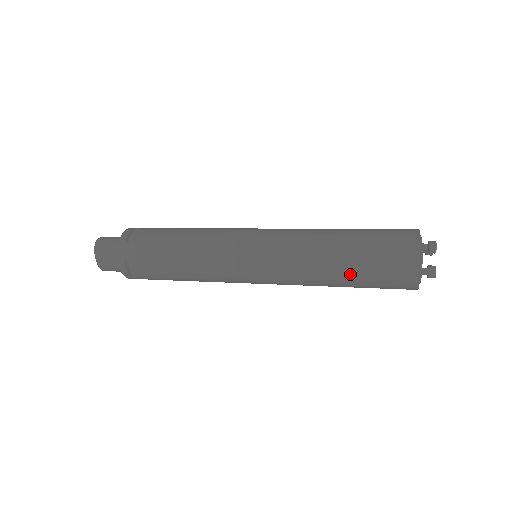
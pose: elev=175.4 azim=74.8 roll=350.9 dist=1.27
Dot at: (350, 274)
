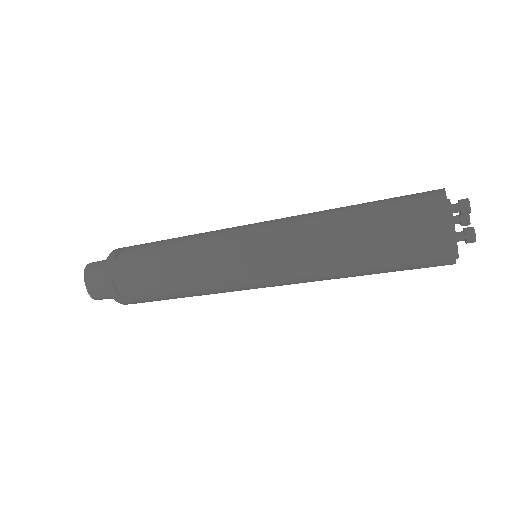
Dot at: (363, 249)
